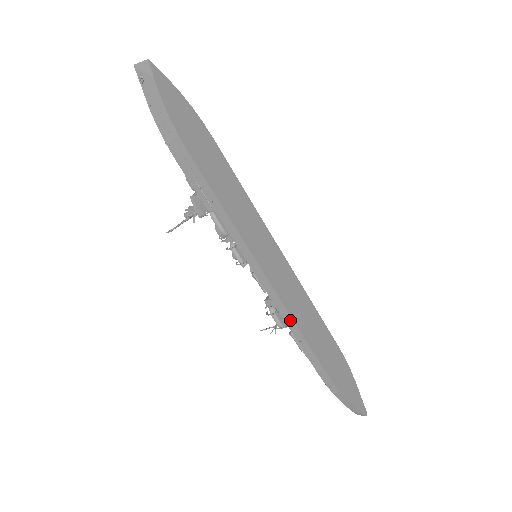
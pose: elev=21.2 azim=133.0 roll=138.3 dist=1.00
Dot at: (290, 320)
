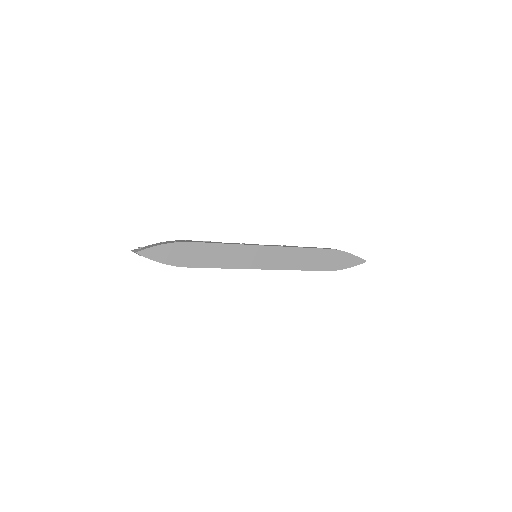
Dot at: occluded
